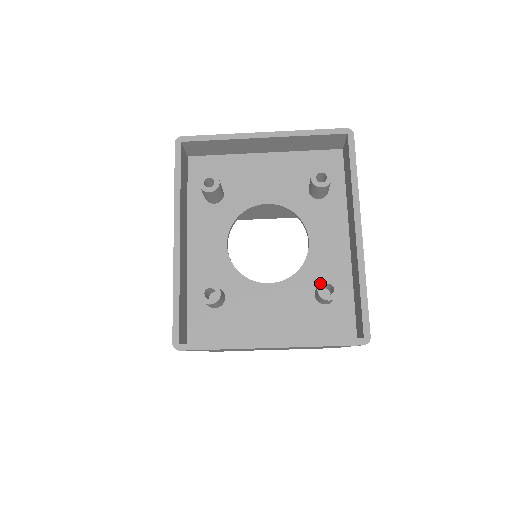
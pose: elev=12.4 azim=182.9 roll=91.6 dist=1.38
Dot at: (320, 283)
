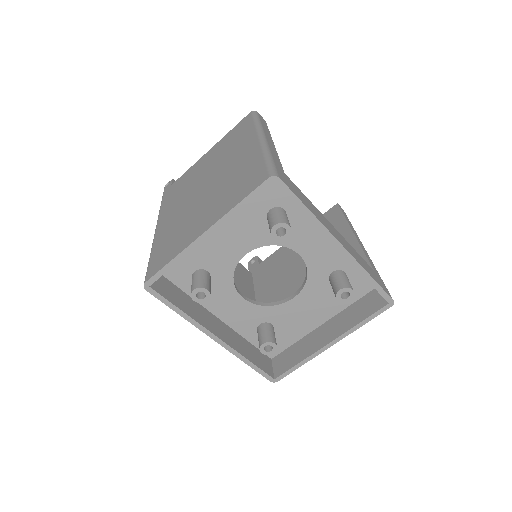
Dot at: (336, 296)
